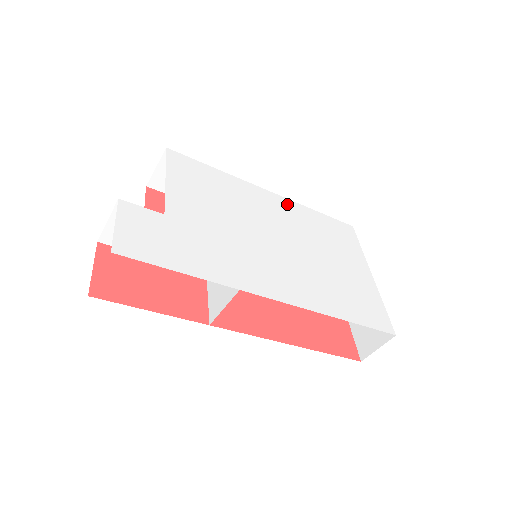
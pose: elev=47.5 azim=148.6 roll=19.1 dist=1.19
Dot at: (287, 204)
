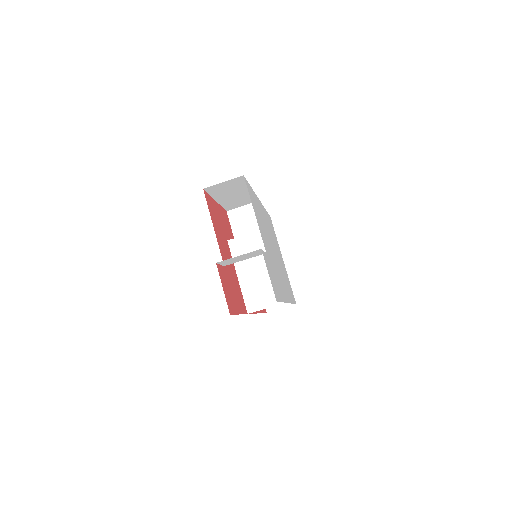
Dot at: occluded
